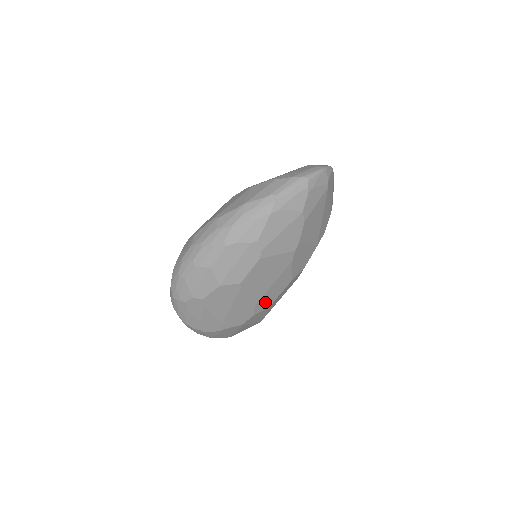
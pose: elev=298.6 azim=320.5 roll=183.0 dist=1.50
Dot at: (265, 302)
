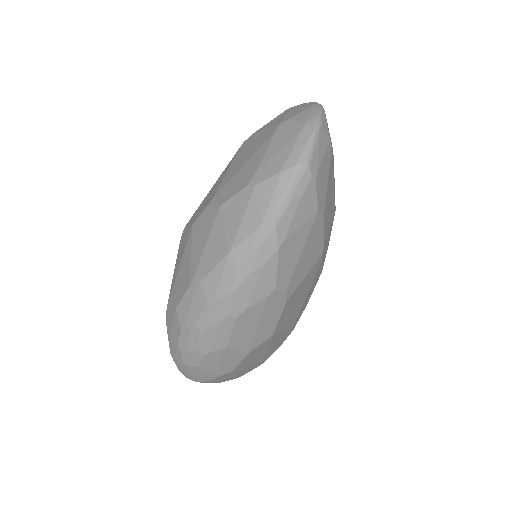
Dot at: (301, 312)
